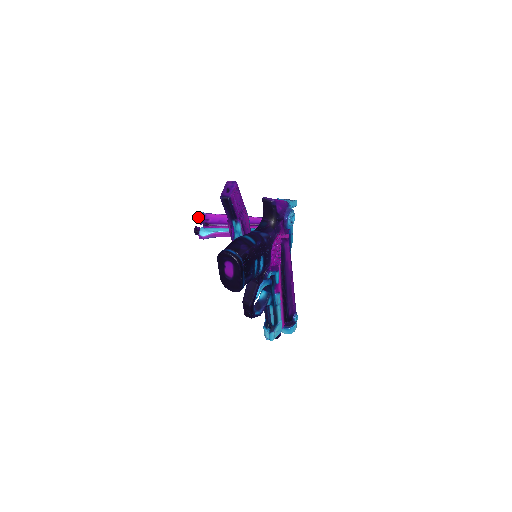
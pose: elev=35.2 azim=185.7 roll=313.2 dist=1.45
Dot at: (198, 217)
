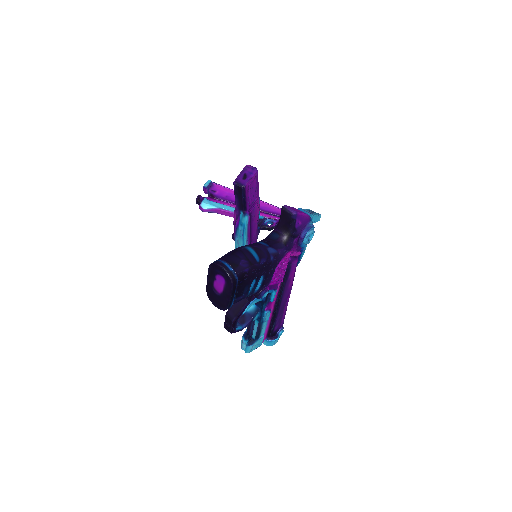
Dot at: (205, 185)
